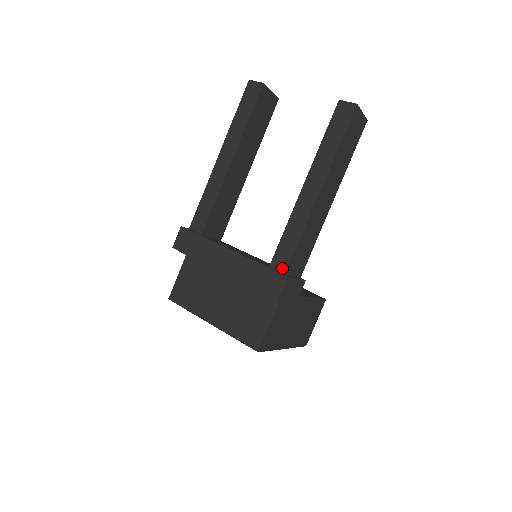
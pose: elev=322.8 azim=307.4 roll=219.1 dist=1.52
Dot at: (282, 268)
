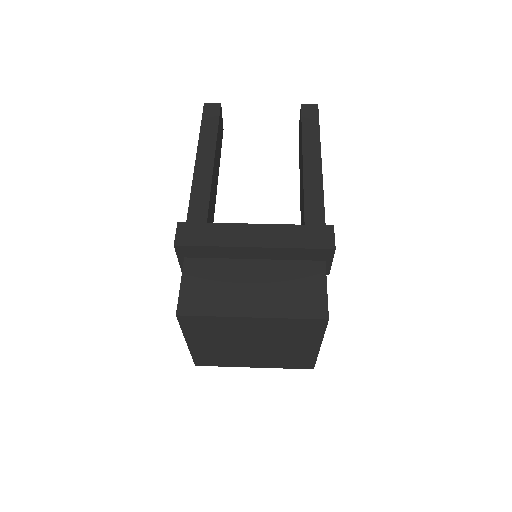
Dot at: occluded
